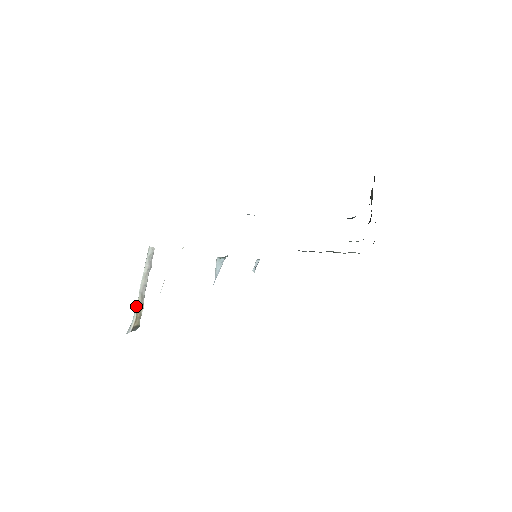
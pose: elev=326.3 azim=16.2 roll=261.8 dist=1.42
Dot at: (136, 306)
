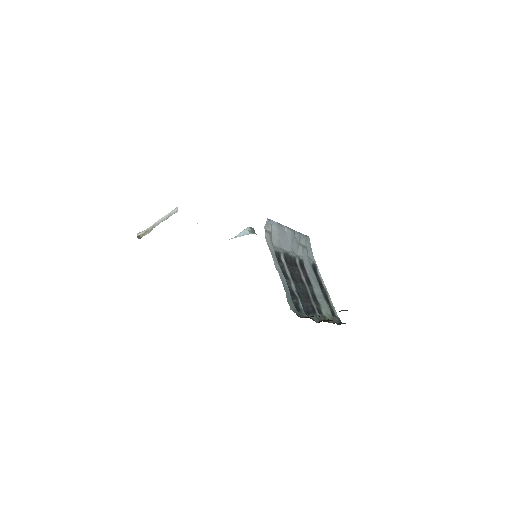
Dot at: (148, 228)
